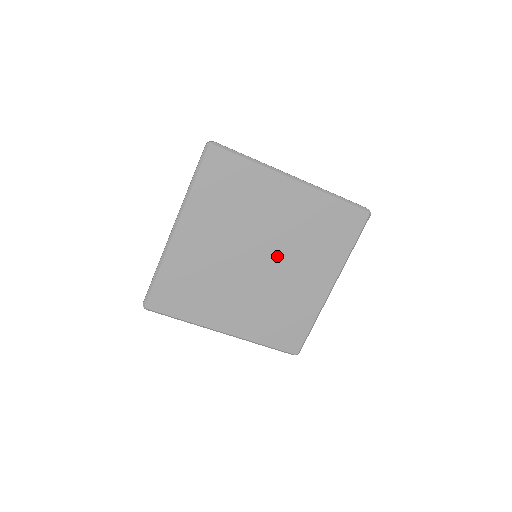
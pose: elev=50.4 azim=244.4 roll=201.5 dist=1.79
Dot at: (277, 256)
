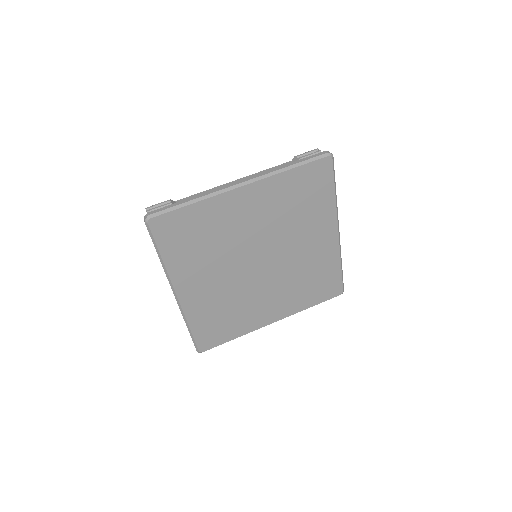
Dot at: (273, 271)
